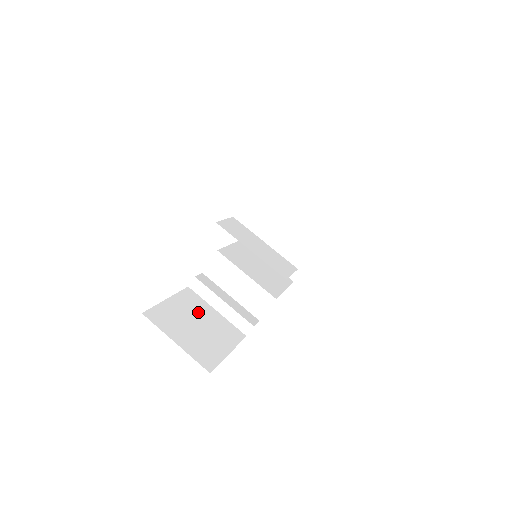
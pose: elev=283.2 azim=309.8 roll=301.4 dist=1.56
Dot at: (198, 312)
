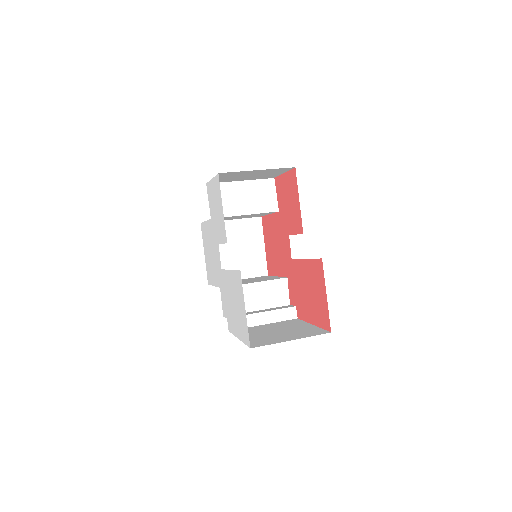
Dot at: (261, 330)
